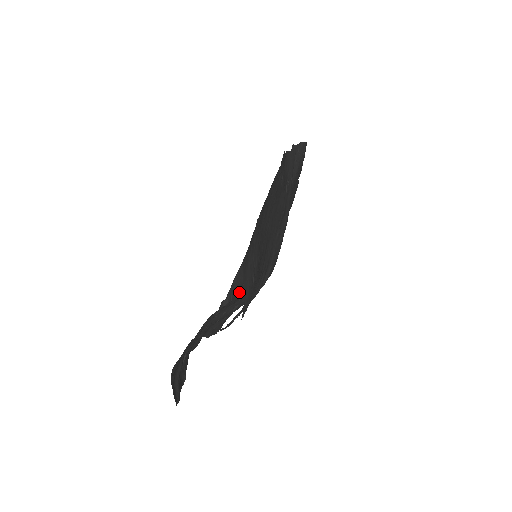
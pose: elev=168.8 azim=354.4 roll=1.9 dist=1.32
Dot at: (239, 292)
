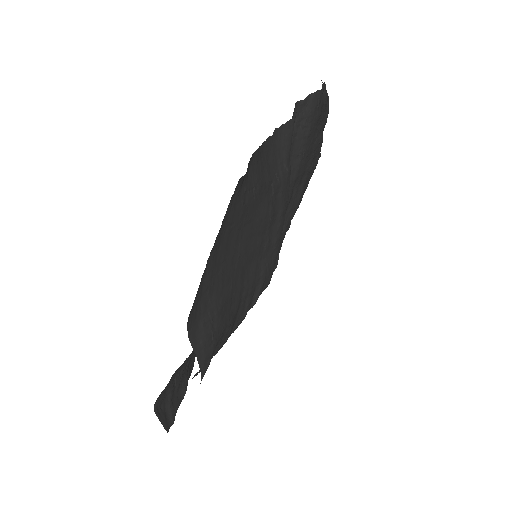
Dot at: occluded
